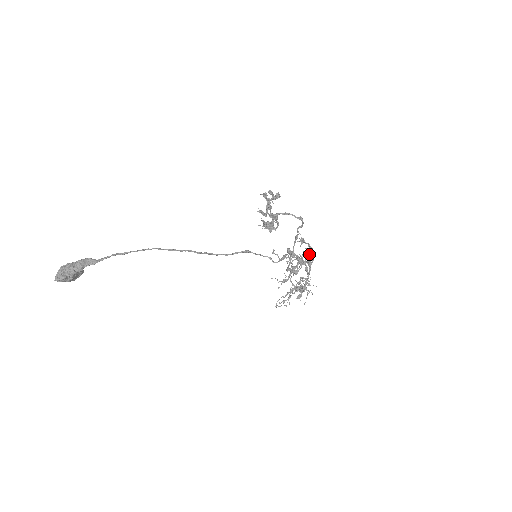
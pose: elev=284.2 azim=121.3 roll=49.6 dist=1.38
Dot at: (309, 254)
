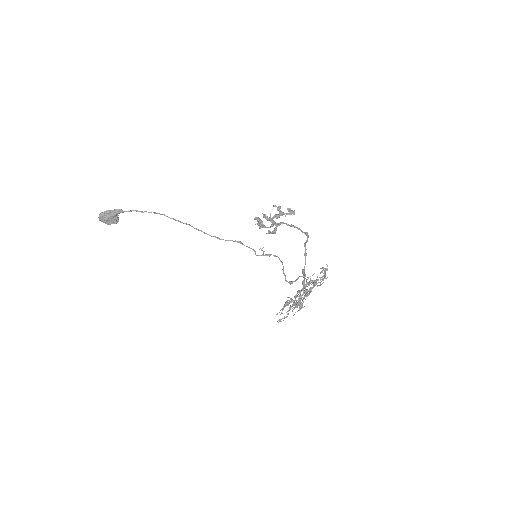
Dot at: (319, 277)
